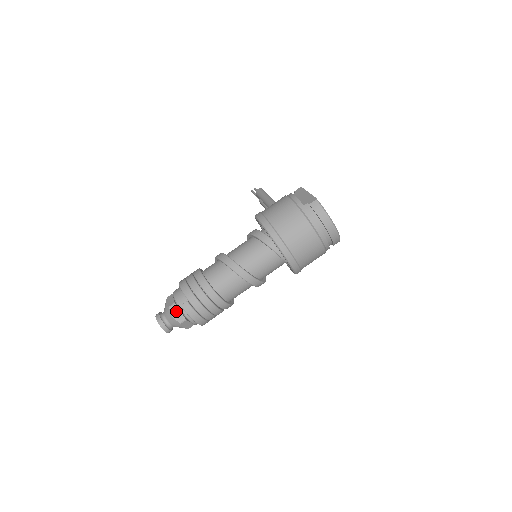
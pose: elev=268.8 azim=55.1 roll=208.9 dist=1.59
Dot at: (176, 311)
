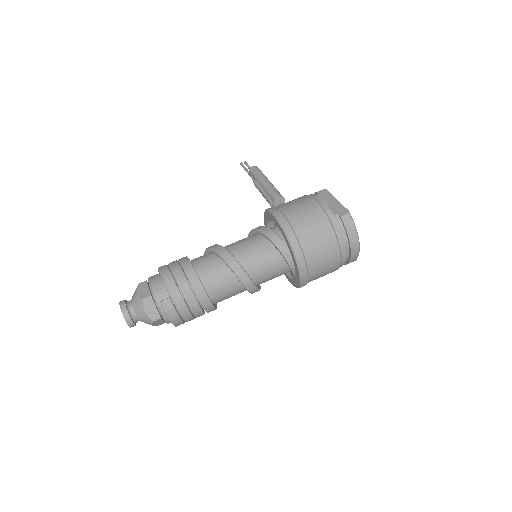
Dot at: (151, 306)
